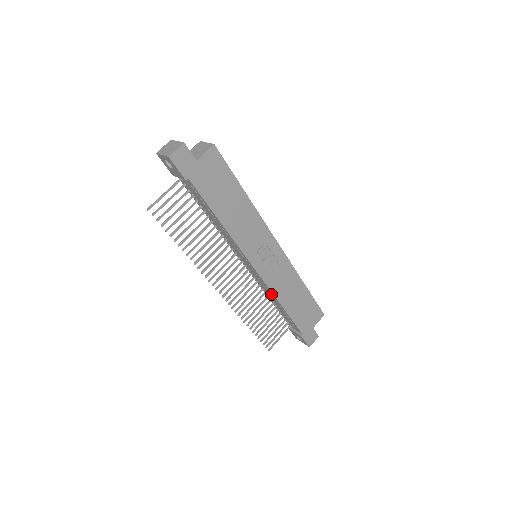
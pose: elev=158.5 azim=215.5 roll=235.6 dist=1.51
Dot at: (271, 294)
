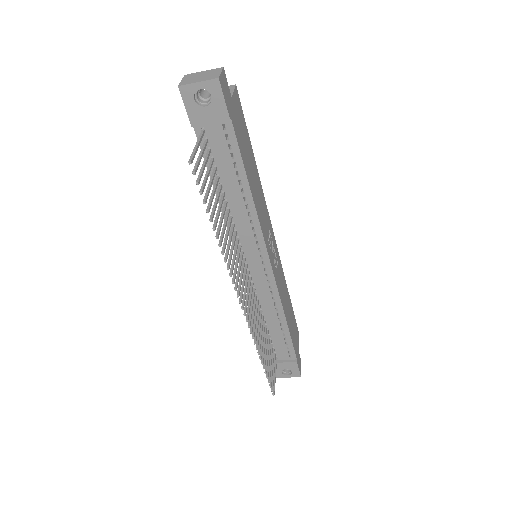
Dot at: (275, 306)
